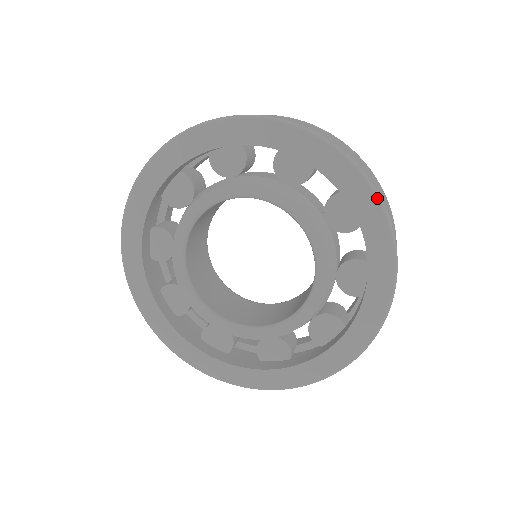
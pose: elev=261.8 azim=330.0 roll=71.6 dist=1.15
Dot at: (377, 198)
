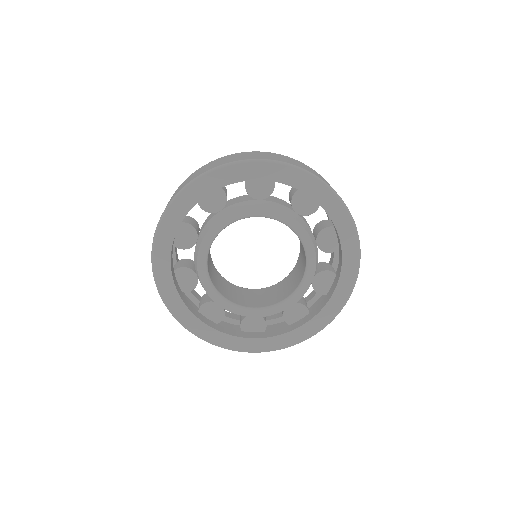
Dot at: (350, 295)
